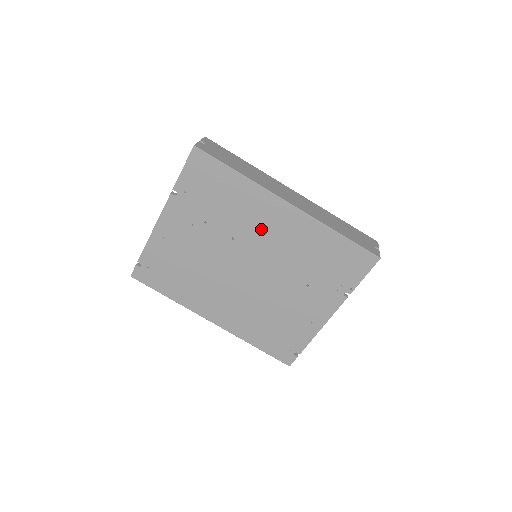
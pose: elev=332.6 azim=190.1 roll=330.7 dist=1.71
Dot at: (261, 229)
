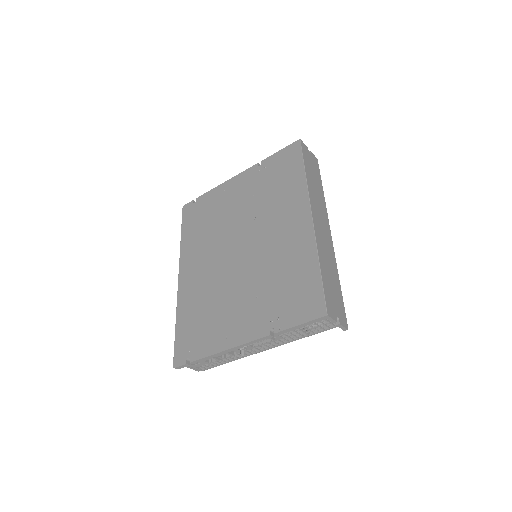
Dot at: (277, 223)
